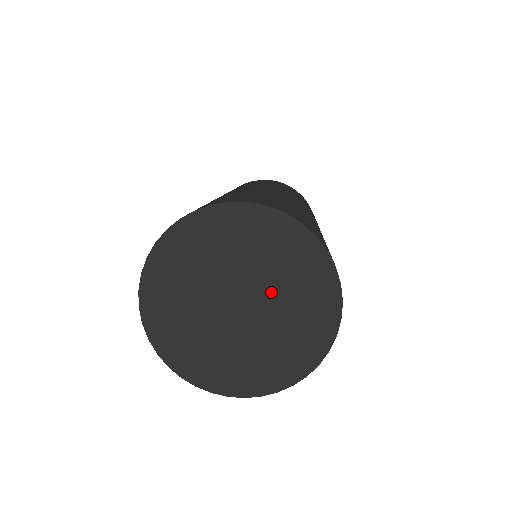
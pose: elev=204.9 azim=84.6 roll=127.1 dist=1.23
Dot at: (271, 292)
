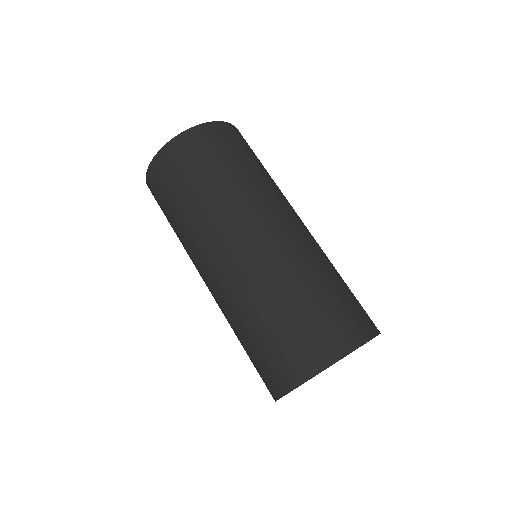
Dot at: occluded
